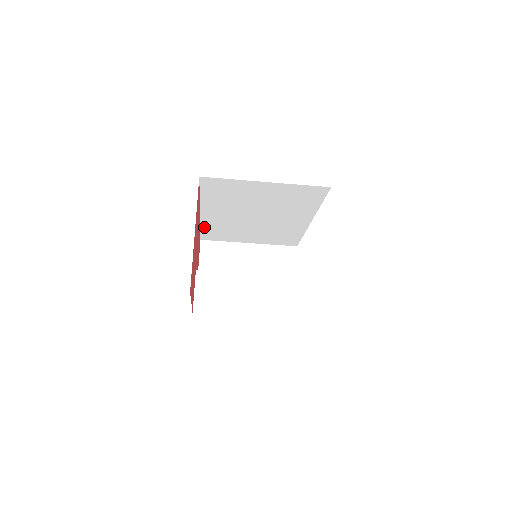
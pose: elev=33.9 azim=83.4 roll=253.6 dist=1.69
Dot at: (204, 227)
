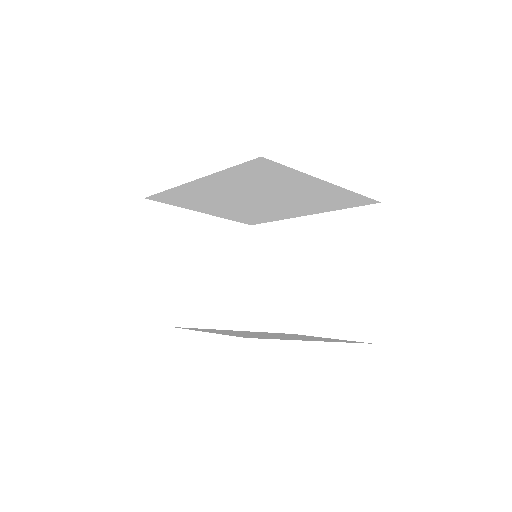
Dot at: (171, 191)
